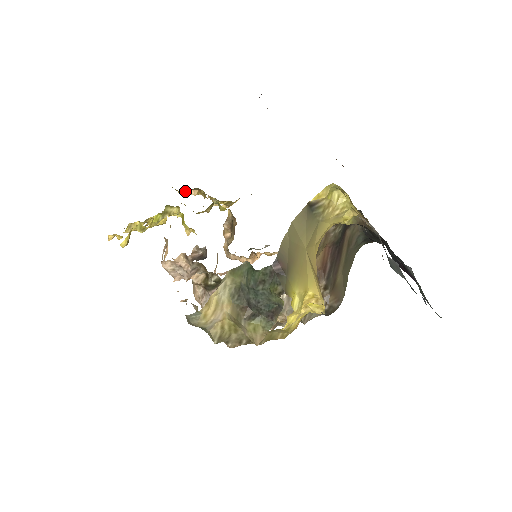
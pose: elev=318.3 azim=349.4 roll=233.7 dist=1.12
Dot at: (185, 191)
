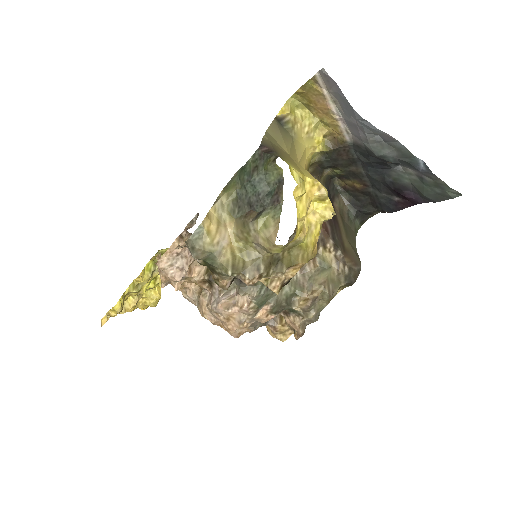
Dot at: occluded
